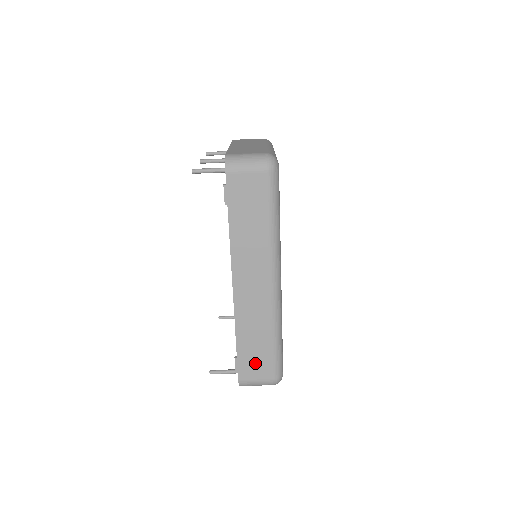
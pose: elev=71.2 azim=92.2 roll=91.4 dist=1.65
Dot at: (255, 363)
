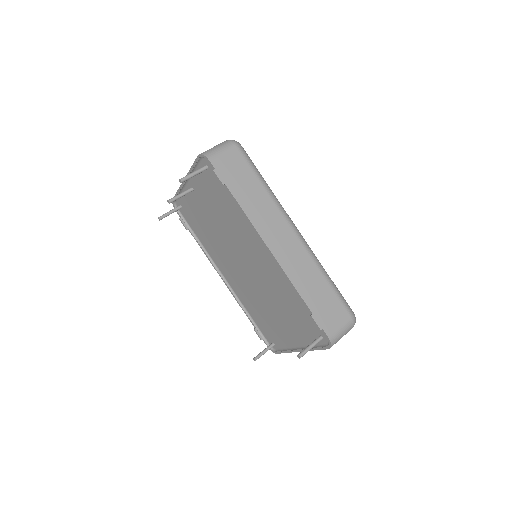
Dot at: (329, 310)
